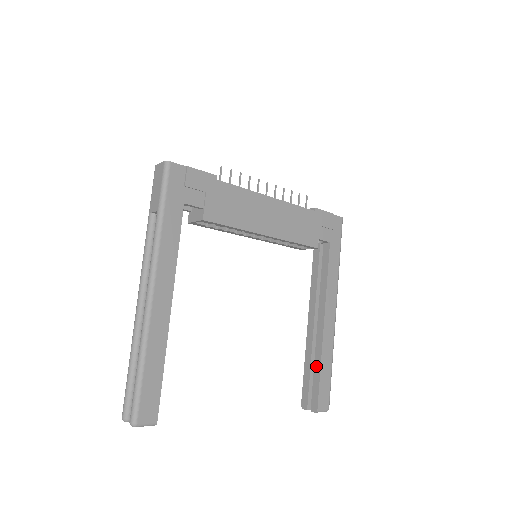
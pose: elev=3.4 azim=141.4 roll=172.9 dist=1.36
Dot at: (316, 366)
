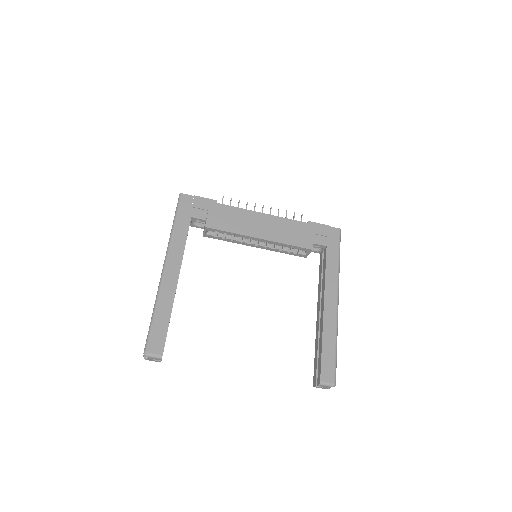
Dot at: (320, 345)
